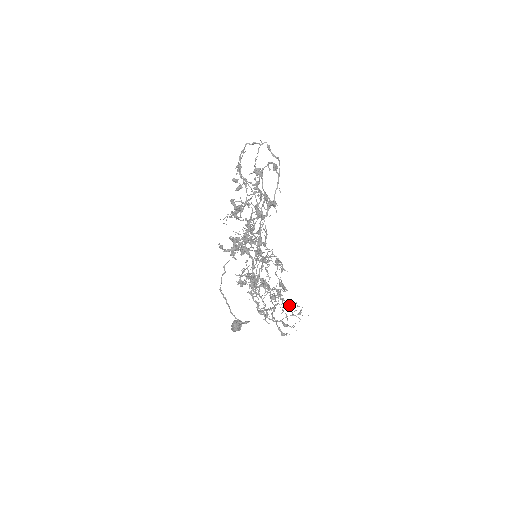
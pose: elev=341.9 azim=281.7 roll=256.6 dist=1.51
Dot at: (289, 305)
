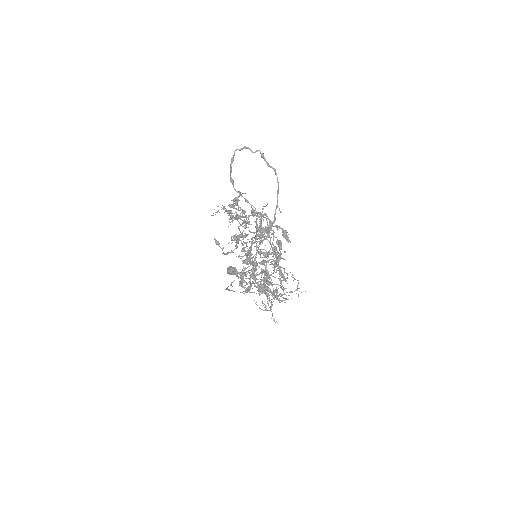
Dot at: (284, 270)
